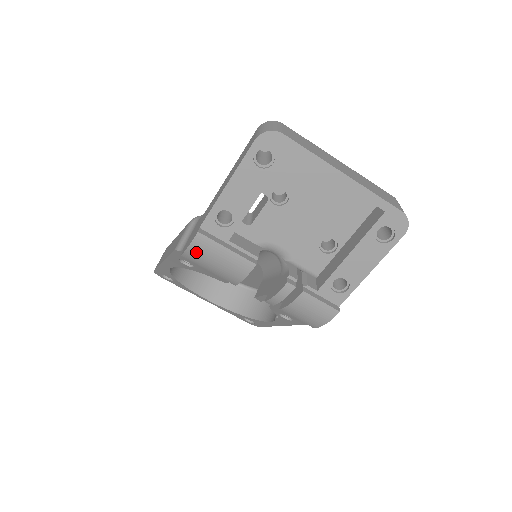
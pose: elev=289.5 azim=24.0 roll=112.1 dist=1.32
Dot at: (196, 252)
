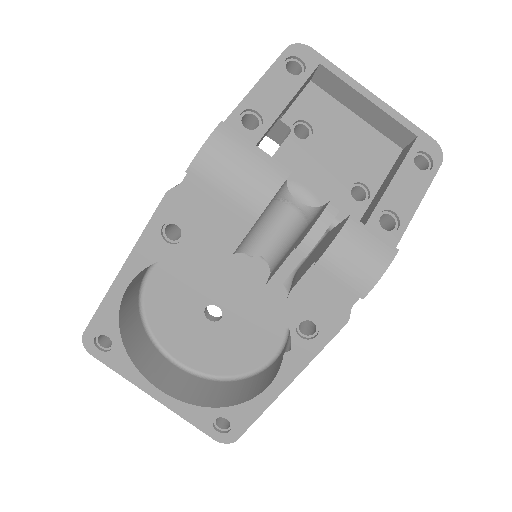
Dot at: (214, 152)
